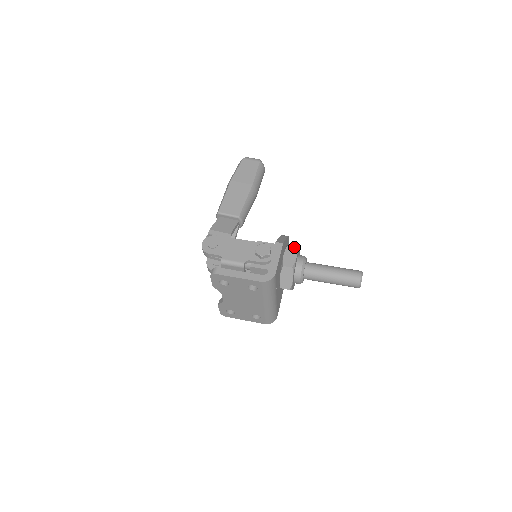
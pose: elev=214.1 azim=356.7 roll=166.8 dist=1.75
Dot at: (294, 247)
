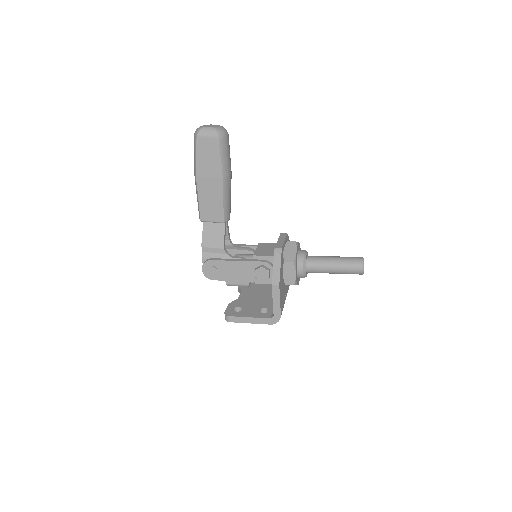
Dot at: (291, 264)
